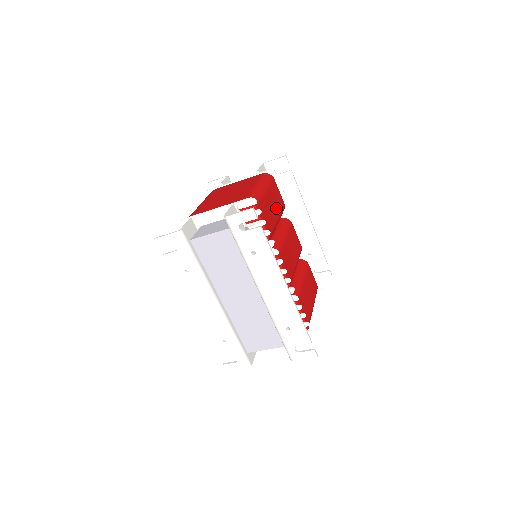
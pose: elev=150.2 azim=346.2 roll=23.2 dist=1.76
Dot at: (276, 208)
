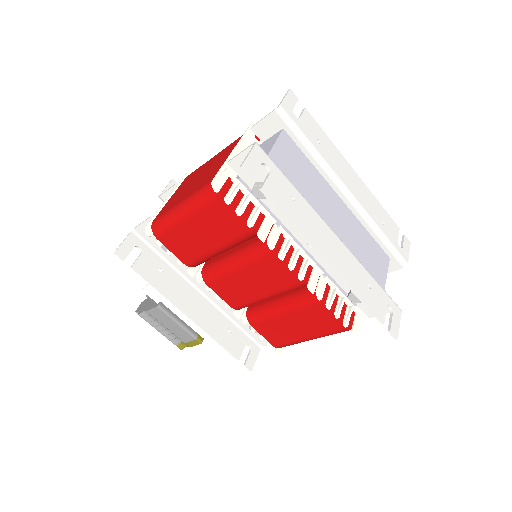
Dot at: occluded
